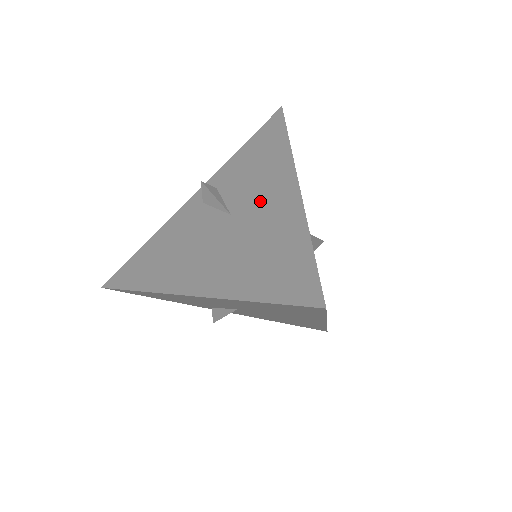
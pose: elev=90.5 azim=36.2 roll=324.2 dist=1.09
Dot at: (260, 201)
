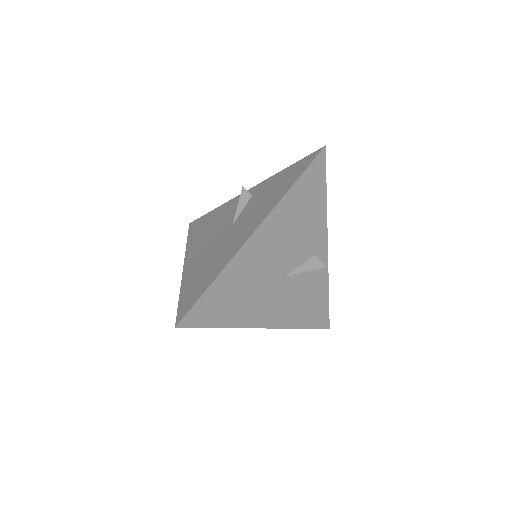
Dot at: (241, 228)
